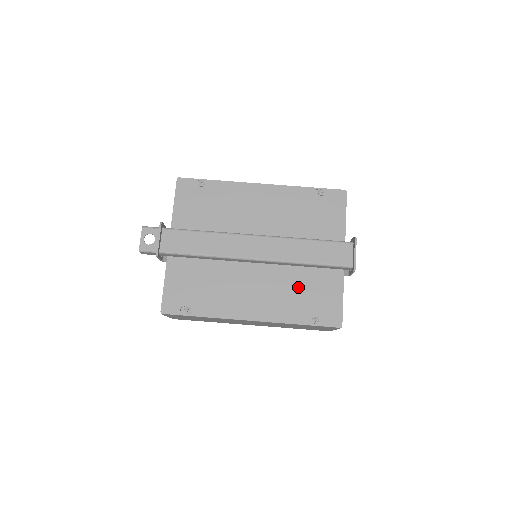
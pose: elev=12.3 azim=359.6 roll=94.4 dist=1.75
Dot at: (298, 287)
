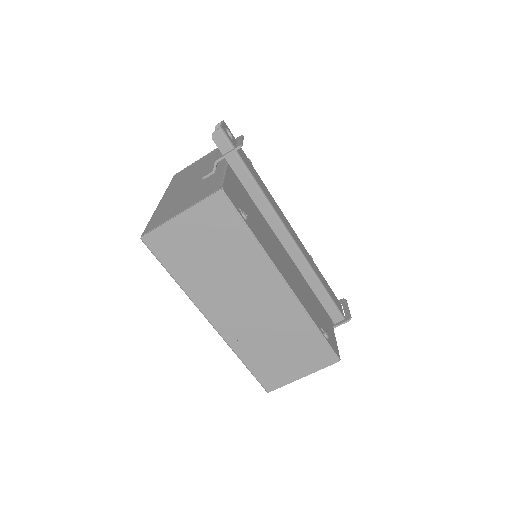
Dot at: (311, 298)
